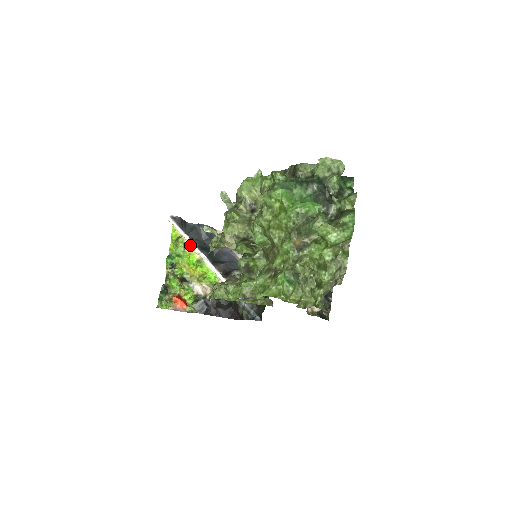
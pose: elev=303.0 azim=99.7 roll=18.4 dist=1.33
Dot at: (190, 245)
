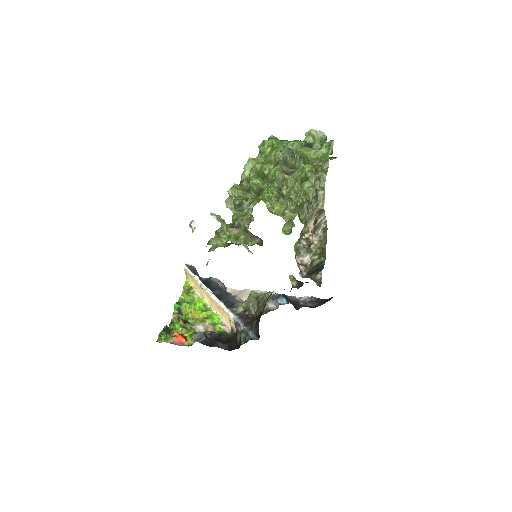
Dot at: (199, 284)
